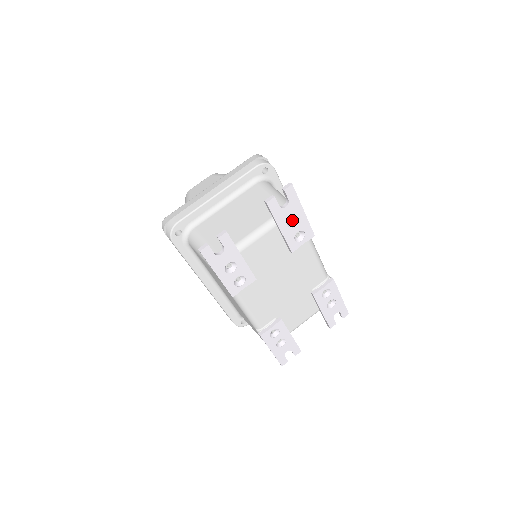
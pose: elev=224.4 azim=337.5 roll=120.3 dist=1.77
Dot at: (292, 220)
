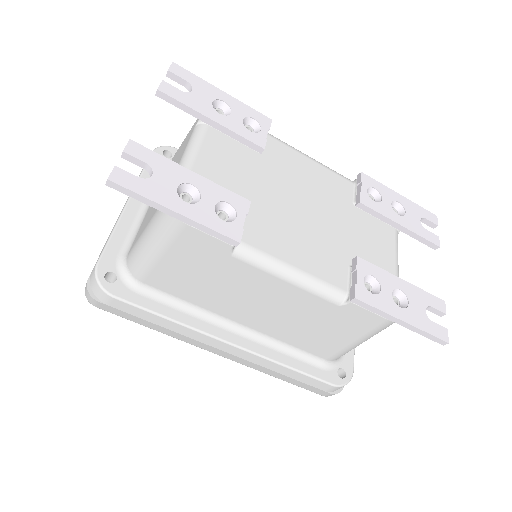
Dot at: (222, 113)
